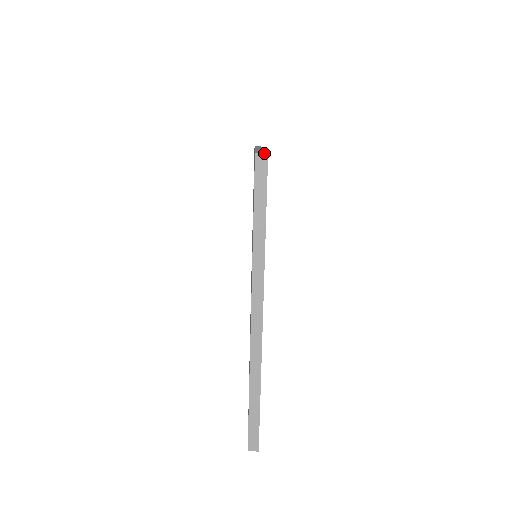
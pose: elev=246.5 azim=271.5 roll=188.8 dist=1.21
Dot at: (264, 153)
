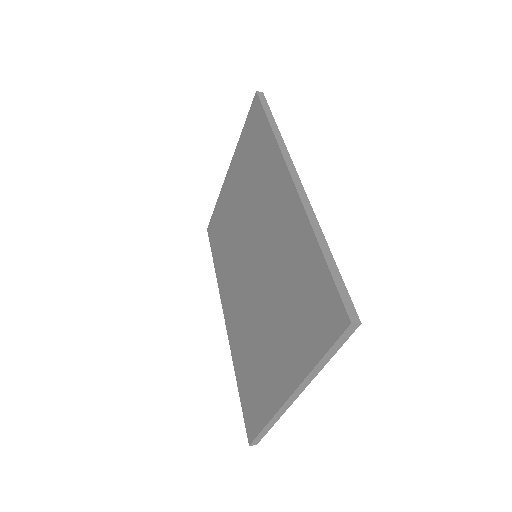
Dot at: (358, 323)
